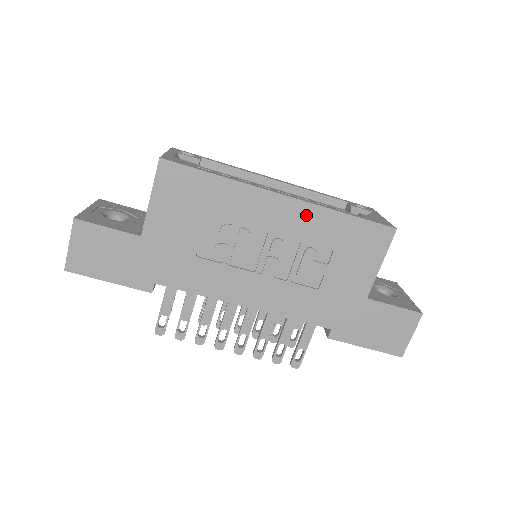
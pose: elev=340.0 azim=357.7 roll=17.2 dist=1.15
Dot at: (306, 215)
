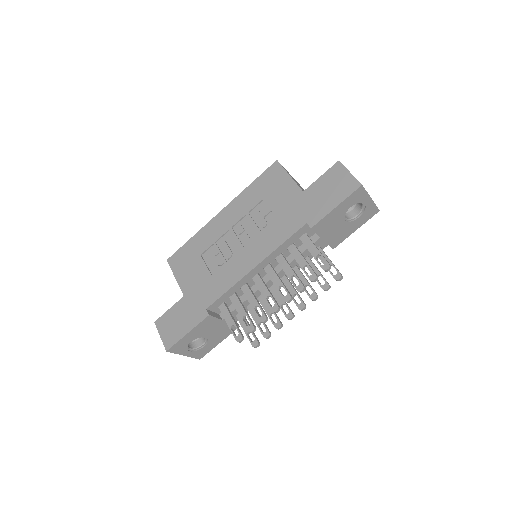
Dot at: (236, 205)
